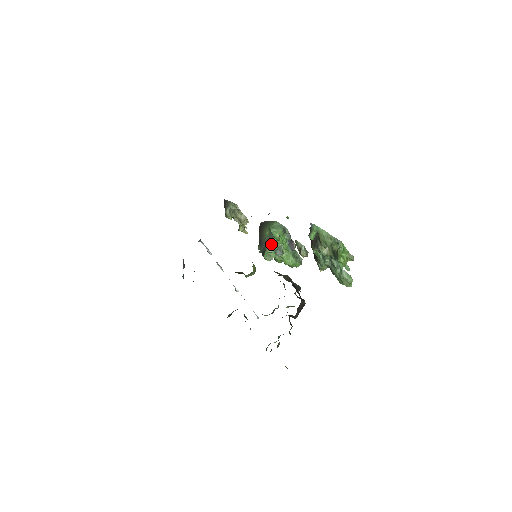
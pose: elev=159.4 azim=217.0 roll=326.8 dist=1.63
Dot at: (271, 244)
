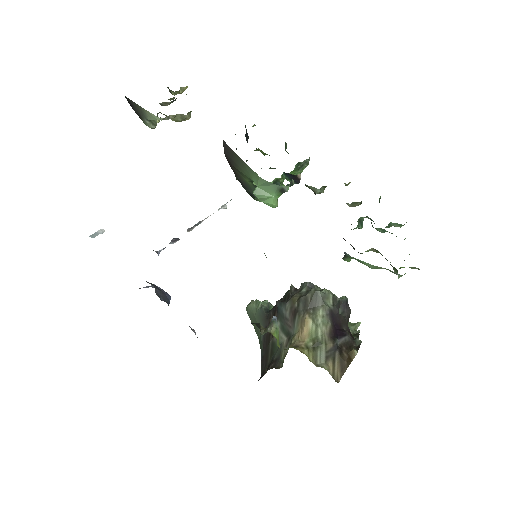
Dot at: occluded
